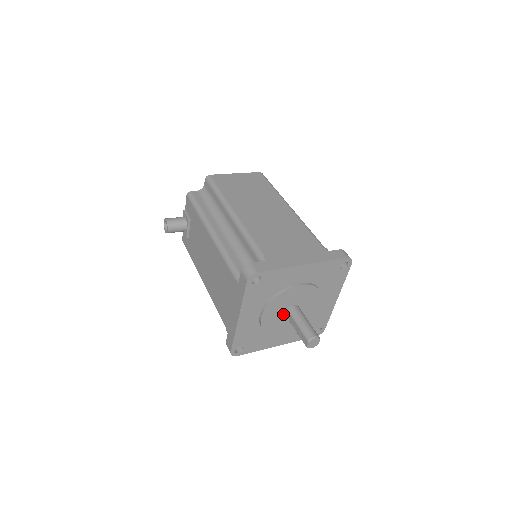
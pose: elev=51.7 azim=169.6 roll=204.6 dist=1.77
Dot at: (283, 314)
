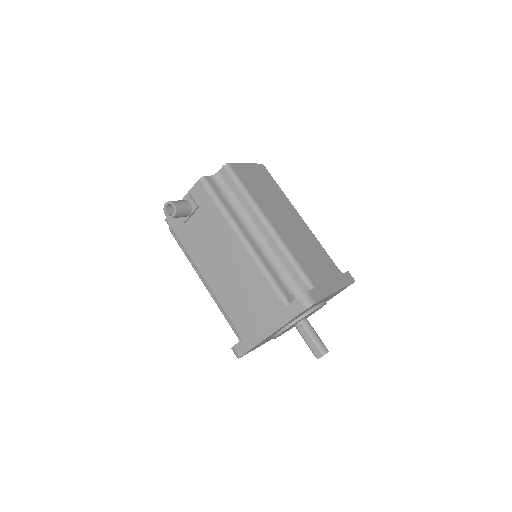
Dot at: (294, 325)
